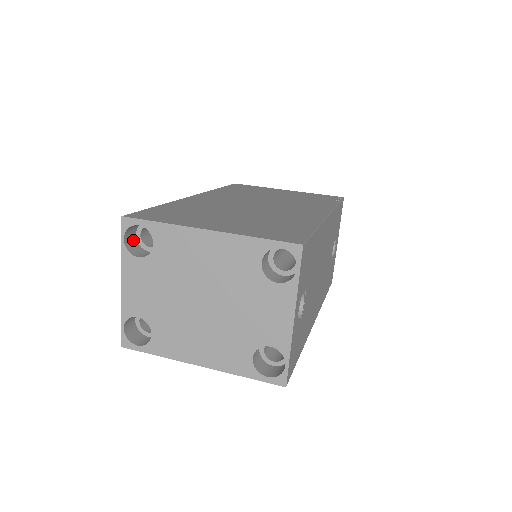
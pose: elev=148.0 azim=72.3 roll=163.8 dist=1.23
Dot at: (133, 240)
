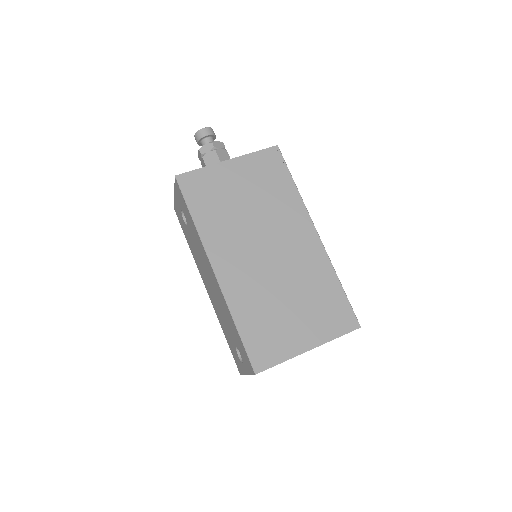
Dot at: occluded
